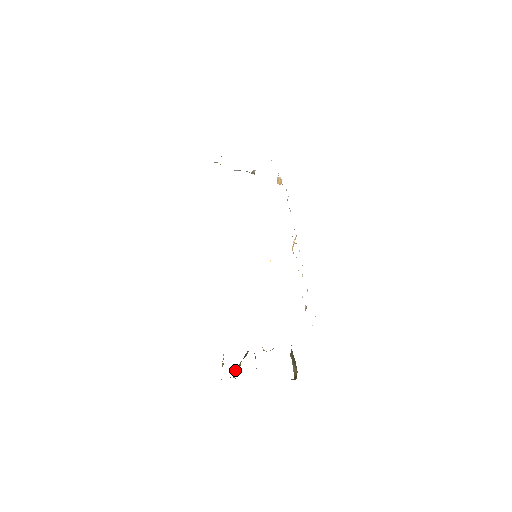
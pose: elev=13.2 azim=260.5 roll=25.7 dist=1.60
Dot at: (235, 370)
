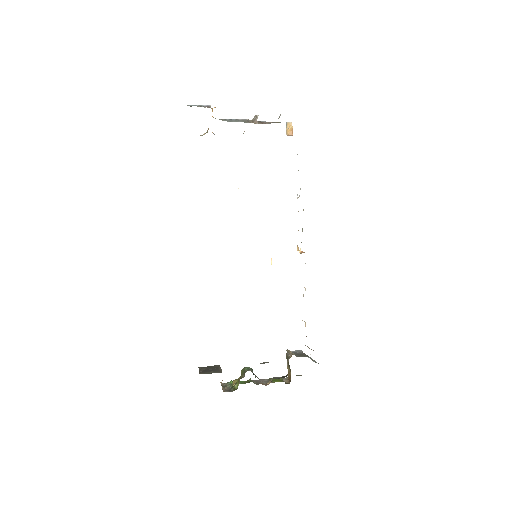
Dot at: (233, 383)
